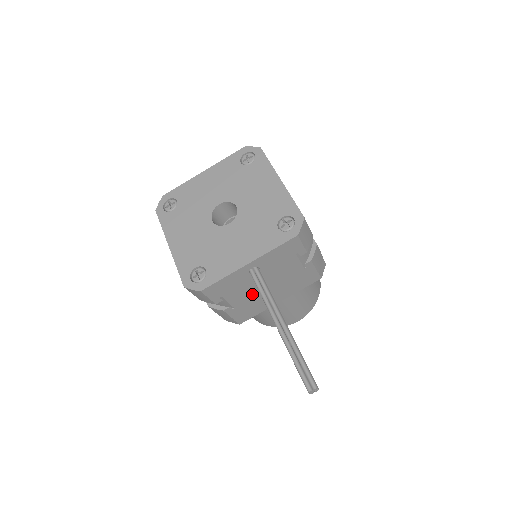
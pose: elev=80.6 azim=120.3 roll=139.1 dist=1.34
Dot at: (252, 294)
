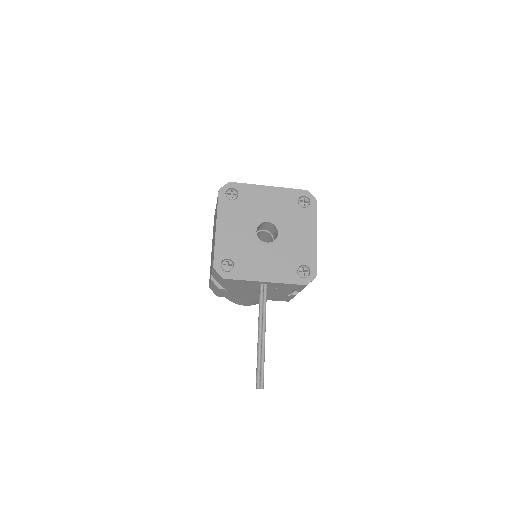
Dot at: (246, 291)
